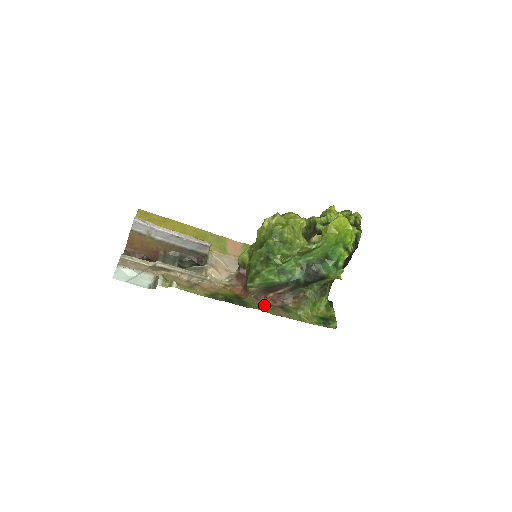
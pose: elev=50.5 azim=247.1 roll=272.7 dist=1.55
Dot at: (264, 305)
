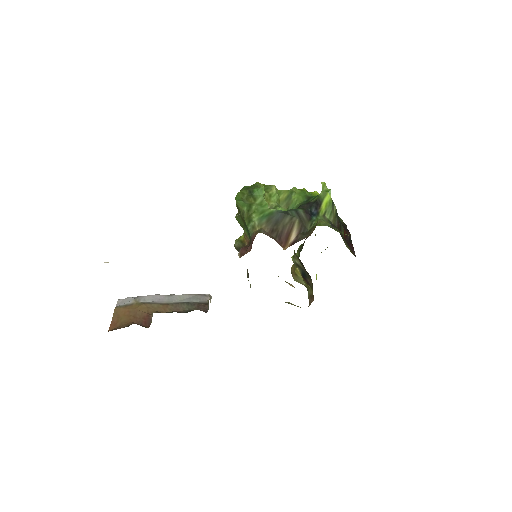
Dot at: occluded
